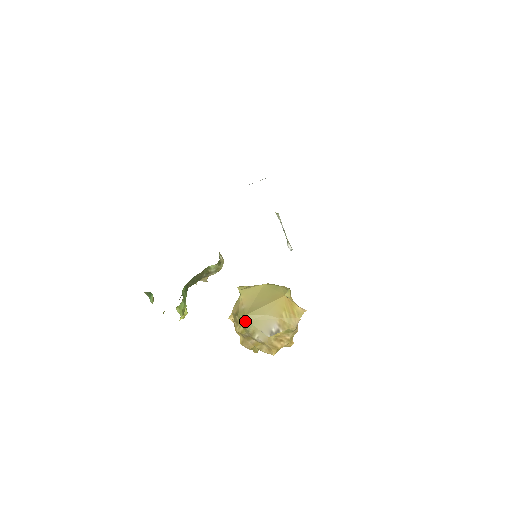
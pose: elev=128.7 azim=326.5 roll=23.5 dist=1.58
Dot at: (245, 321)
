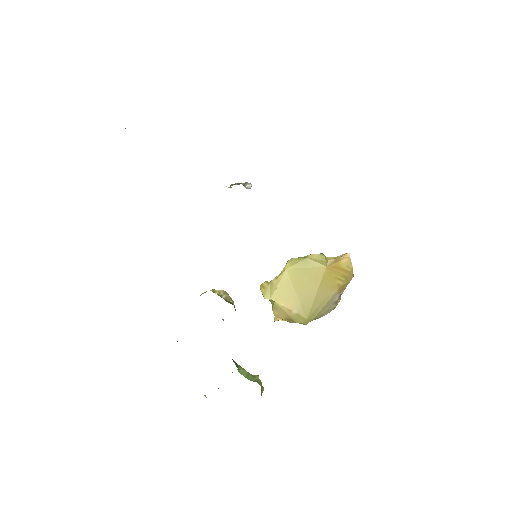
Dot at: occluded
